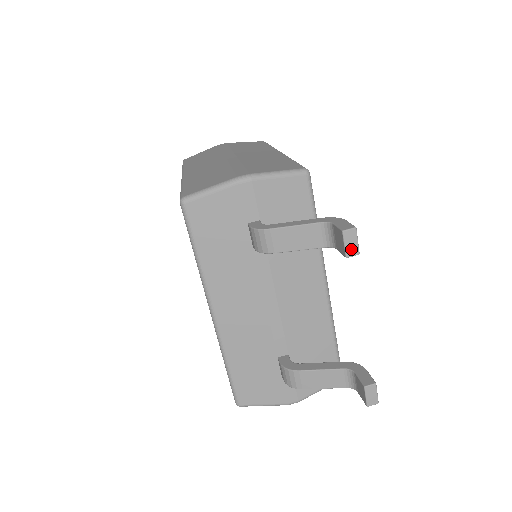
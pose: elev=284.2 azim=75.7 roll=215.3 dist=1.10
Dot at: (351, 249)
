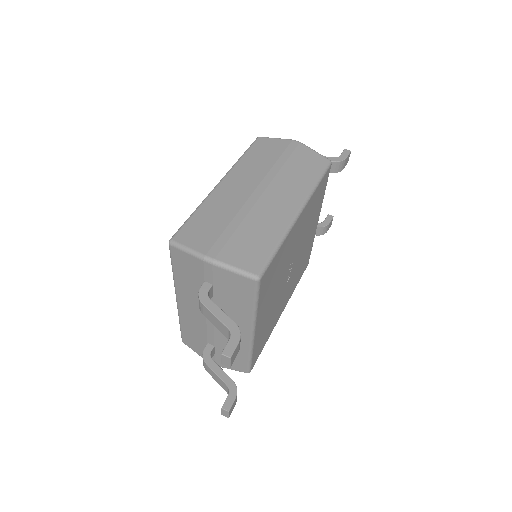
Dot at: (225, 363)
